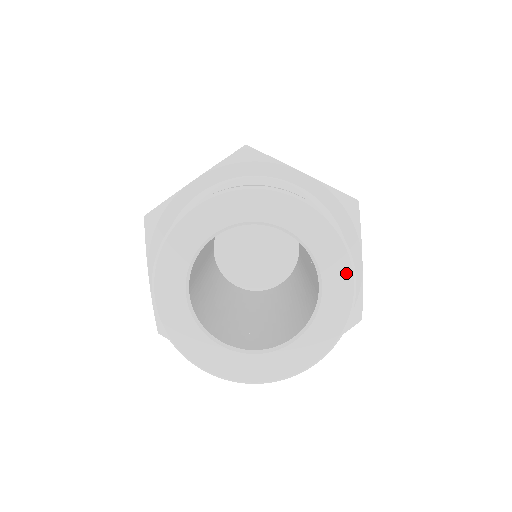
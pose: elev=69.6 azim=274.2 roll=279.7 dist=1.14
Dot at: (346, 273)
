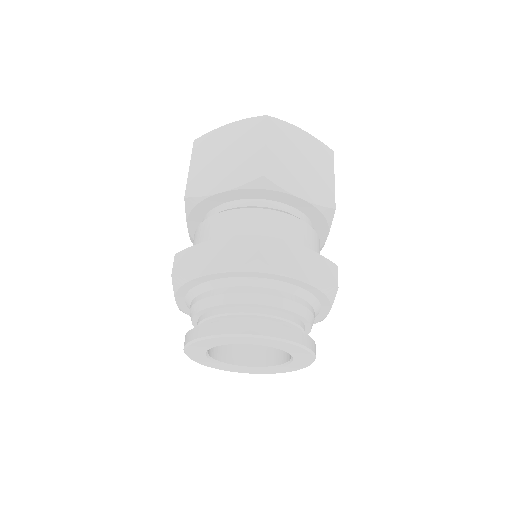
Dot at: (309, 360)
